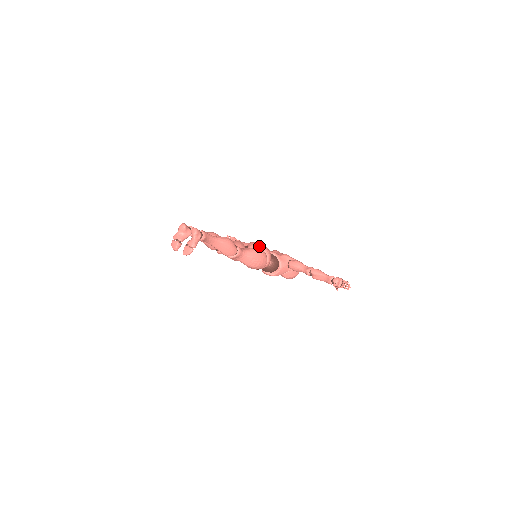
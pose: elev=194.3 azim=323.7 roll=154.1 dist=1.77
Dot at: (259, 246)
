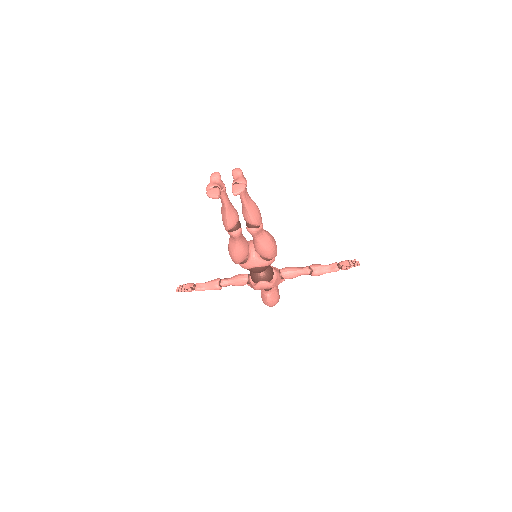
Dot at: occluded
